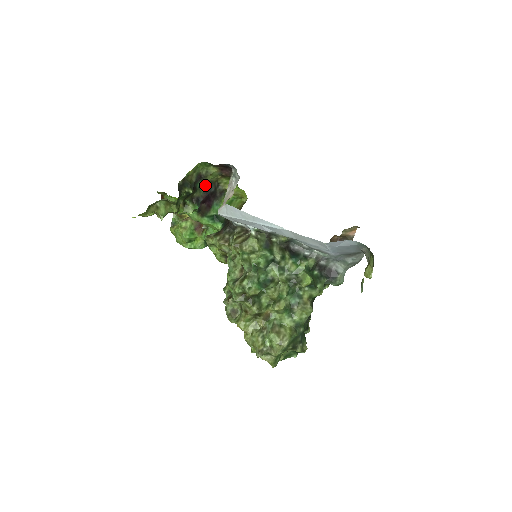
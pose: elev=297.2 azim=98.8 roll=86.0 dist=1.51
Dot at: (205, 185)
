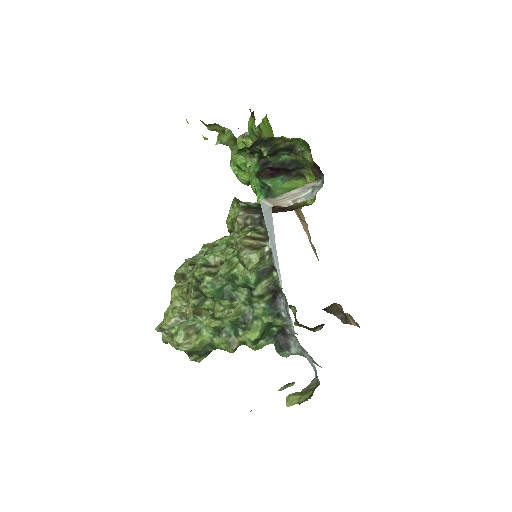
Dot at: (288, 159)
